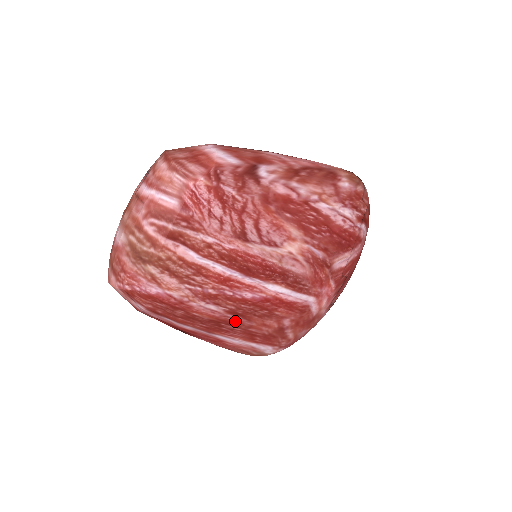
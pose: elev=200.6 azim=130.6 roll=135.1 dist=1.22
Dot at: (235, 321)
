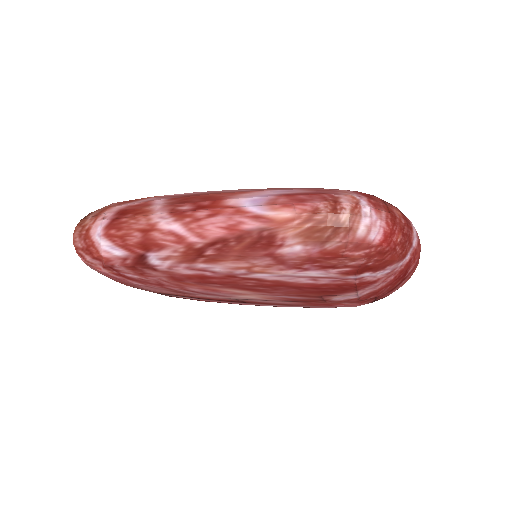
Dot at: occluded
